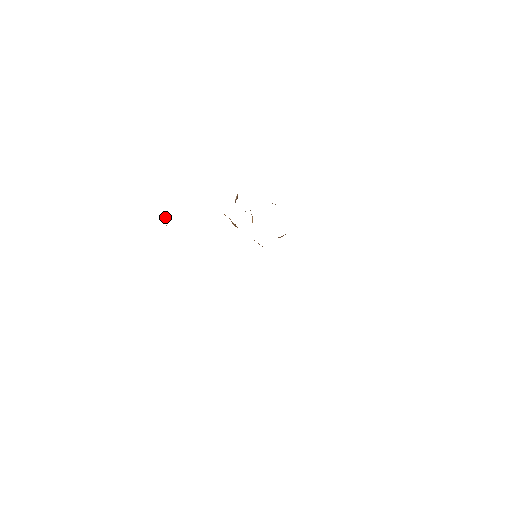
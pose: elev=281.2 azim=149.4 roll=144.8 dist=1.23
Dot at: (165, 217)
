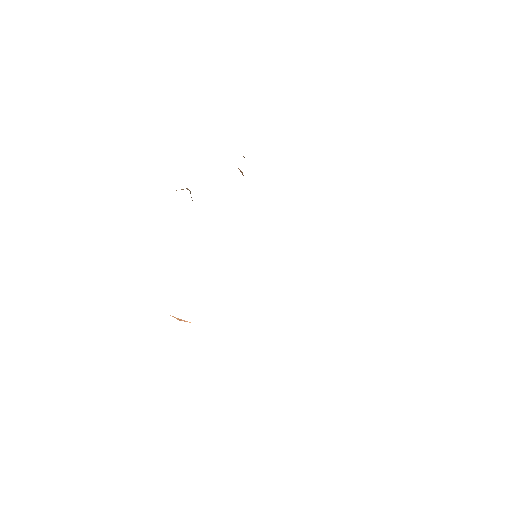
Dot at: occluded
